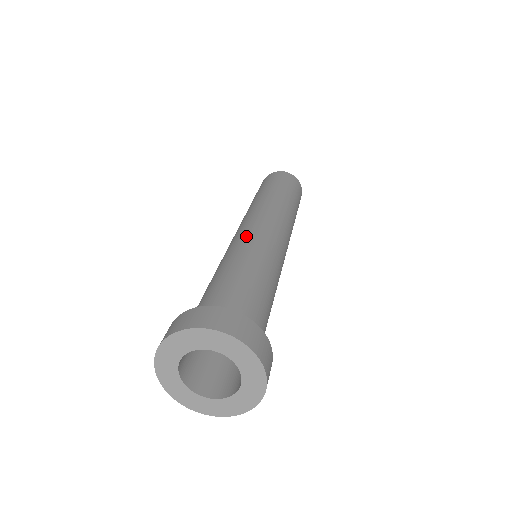
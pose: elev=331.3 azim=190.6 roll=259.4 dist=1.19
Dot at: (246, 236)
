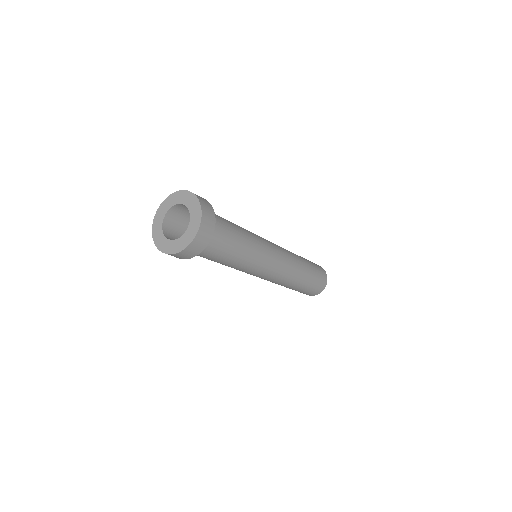
Dot at: occluded
